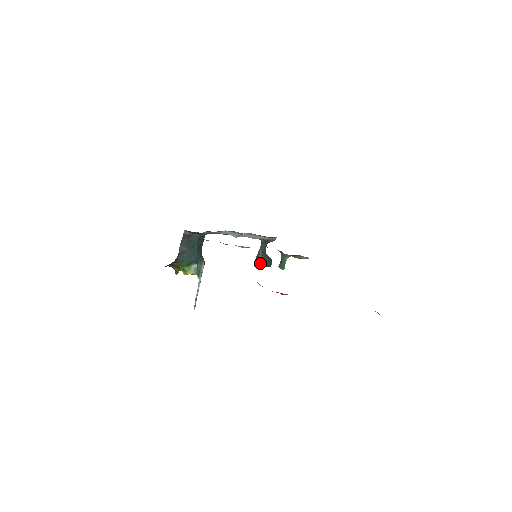
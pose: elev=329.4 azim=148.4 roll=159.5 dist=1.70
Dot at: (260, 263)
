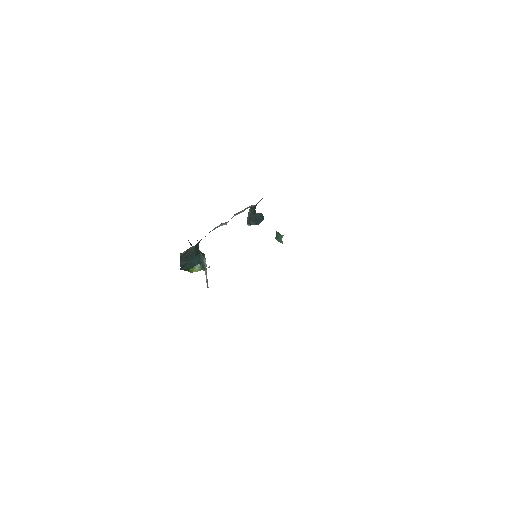
Dot at: (253, 224)
